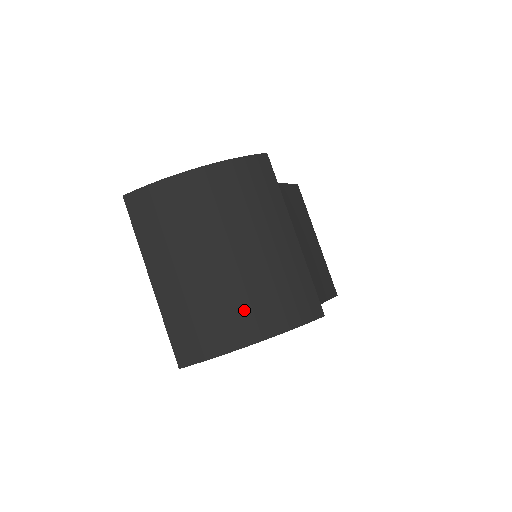
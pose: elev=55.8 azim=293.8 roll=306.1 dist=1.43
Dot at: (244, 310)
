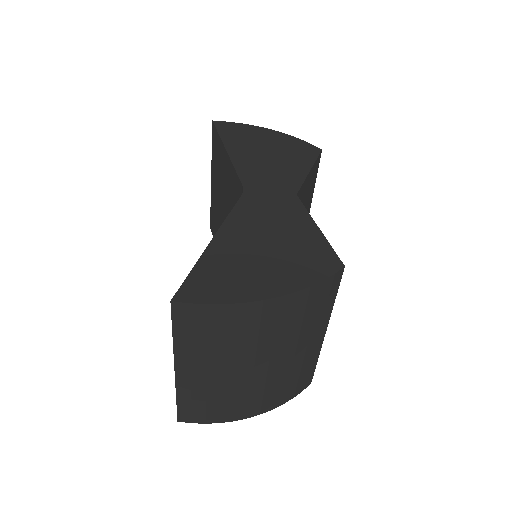
Dot at: (256, 399)
